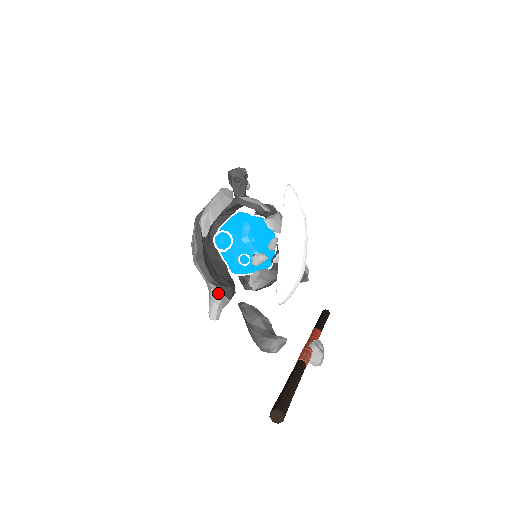
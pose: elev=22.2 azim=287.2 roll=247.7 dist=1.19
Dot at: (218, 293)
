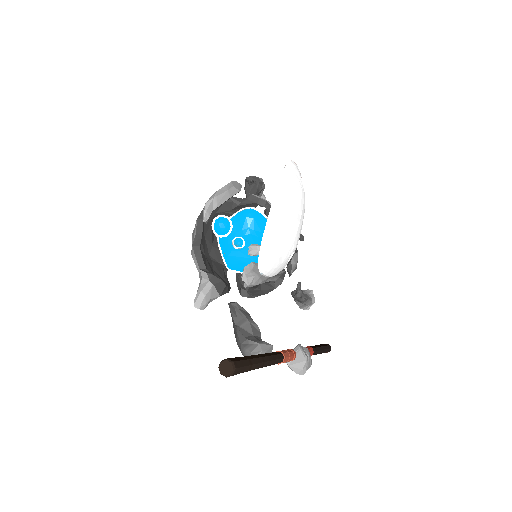
Dot at: (208, 282)
